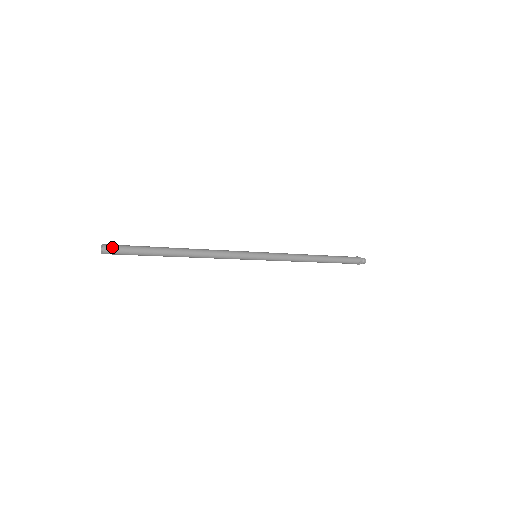
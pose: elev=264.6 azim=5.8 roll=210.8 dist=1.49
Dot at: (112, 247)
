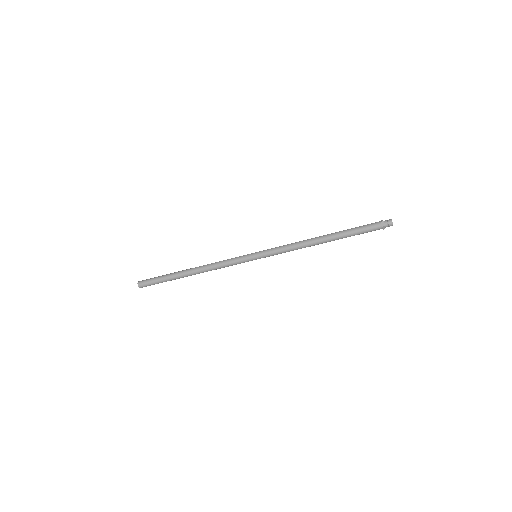
Dot at: (143, 283)
